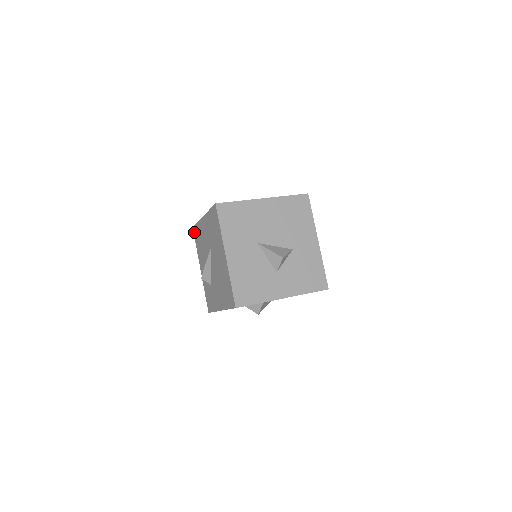
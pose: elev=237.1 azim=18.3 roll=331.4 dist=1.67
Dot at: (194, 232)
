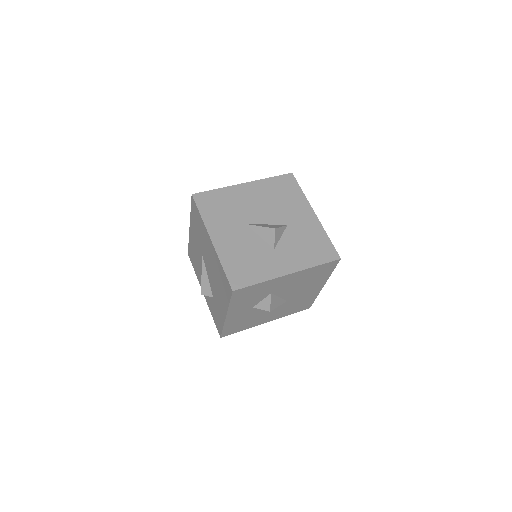
Dot at: (190, 257)
